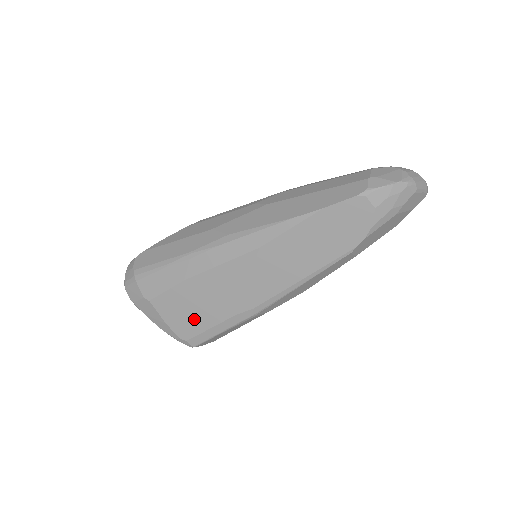
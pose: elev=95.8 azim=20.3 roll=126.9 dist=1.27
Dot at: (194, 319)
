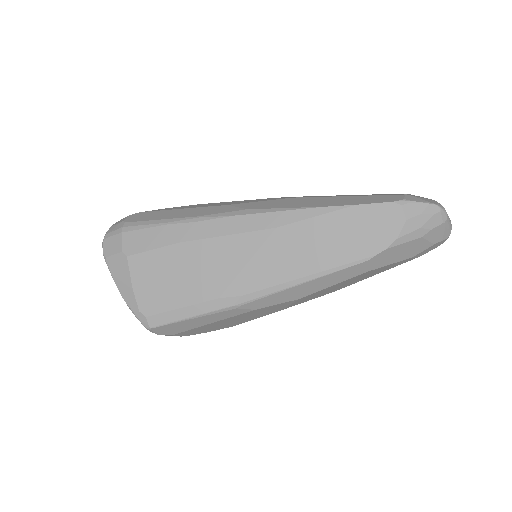
Dot at: (168, 291)
